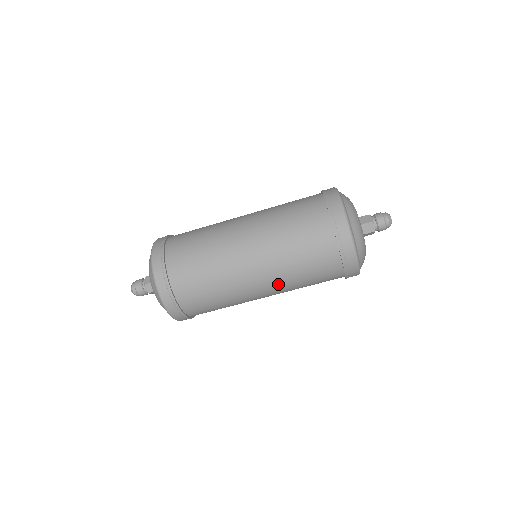
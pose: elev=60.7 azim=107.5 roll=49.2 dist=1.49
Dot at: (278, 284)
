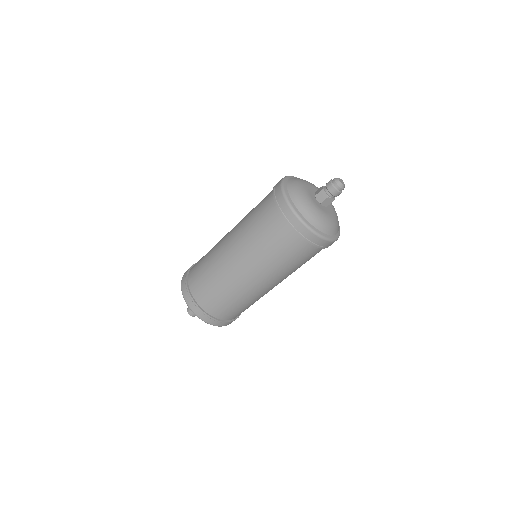
Dot at: (286, 277)
